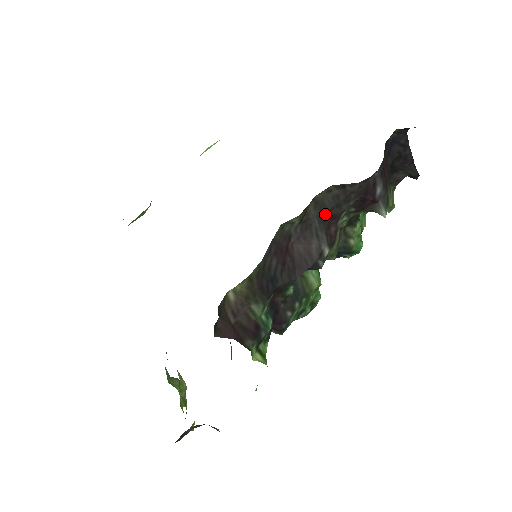
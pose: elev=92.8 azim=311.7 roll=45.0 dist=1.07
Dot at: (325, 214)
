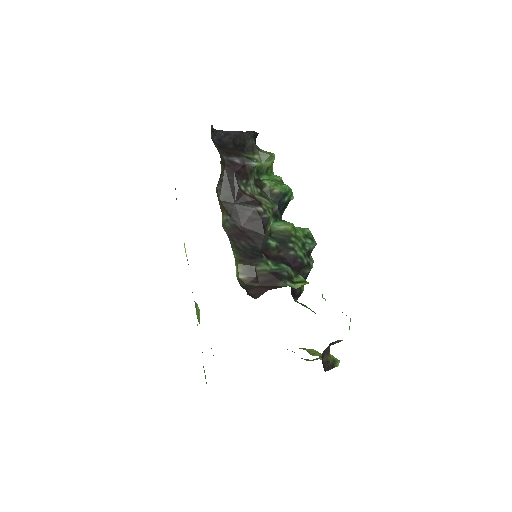
Dot at: (234, 199)
